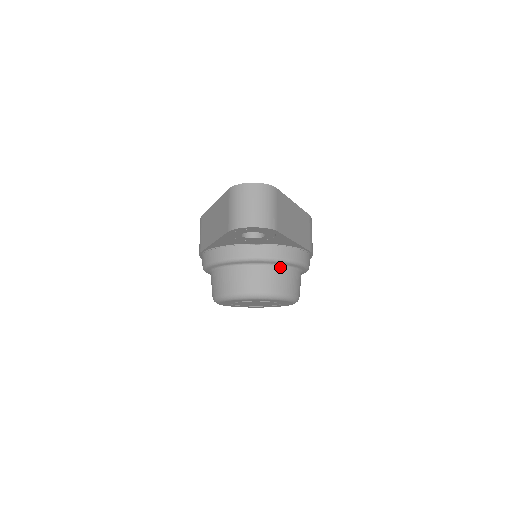
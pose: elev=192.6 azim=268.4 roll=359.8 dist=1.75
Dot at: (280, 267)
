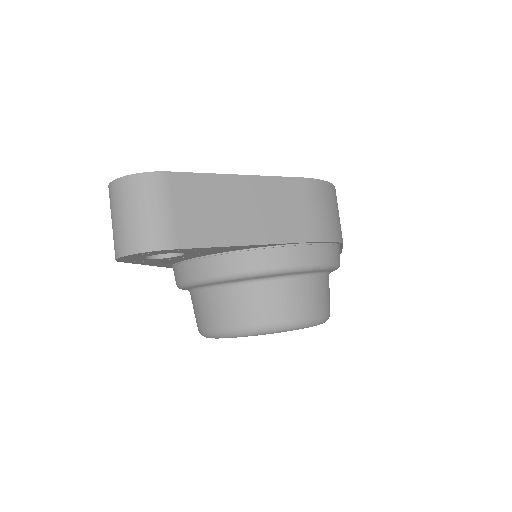
Dot at: (255, 283)
